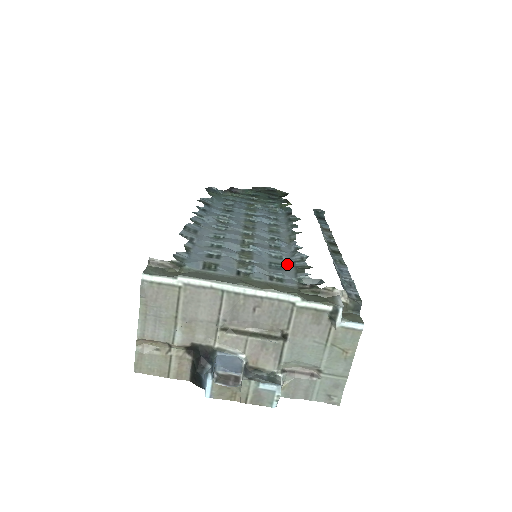
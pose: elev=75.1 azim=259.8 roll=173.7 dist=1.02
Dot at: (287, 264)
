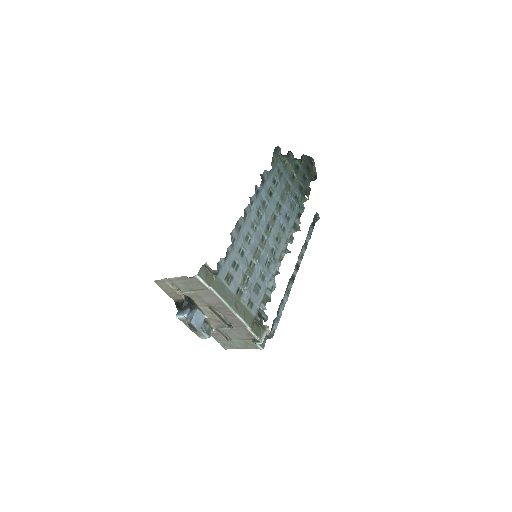
Dot at: (263, 289)
